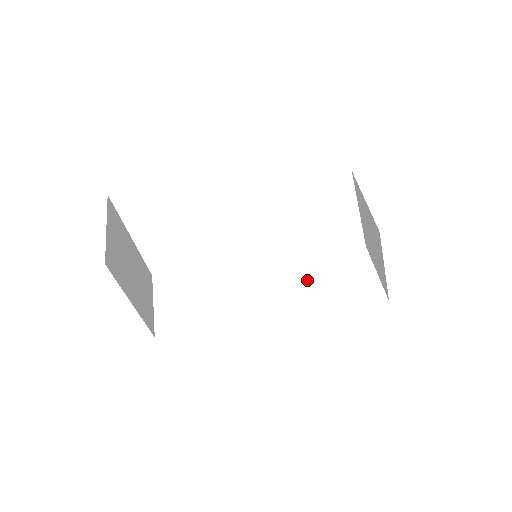
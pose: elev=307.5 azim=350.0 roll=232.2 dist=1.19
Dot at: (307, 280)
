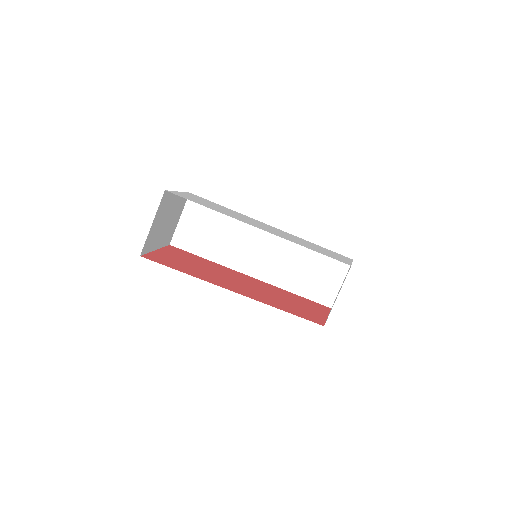
Dot at: (292, 262)
